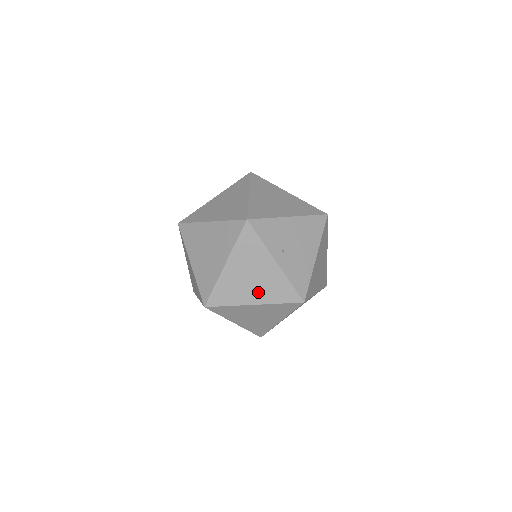
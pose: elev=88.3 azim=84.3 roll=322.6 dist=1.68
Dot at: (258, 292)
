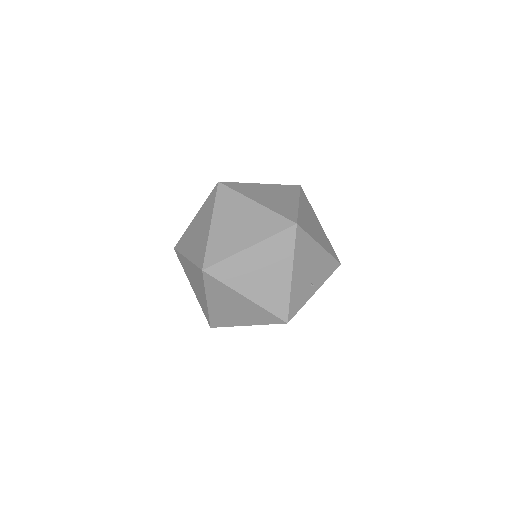
Dot at: occluded
